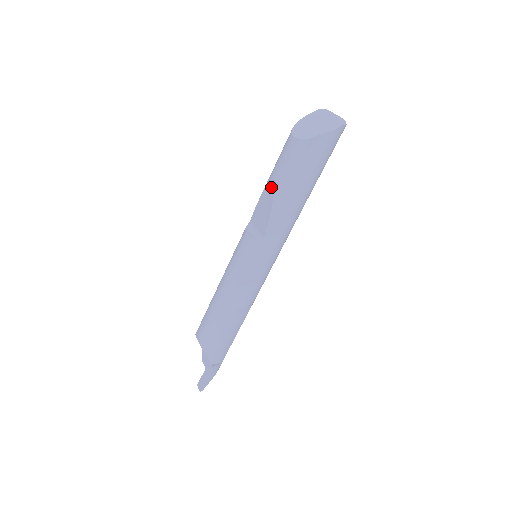
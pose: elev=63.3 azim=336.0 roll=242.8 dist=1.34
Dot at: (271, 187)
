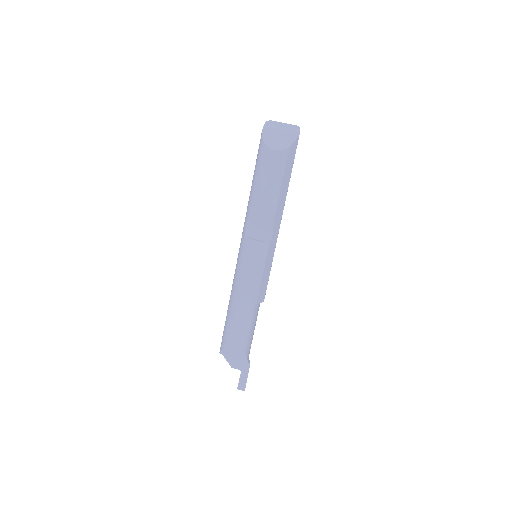
Dot at: (267, 195)
